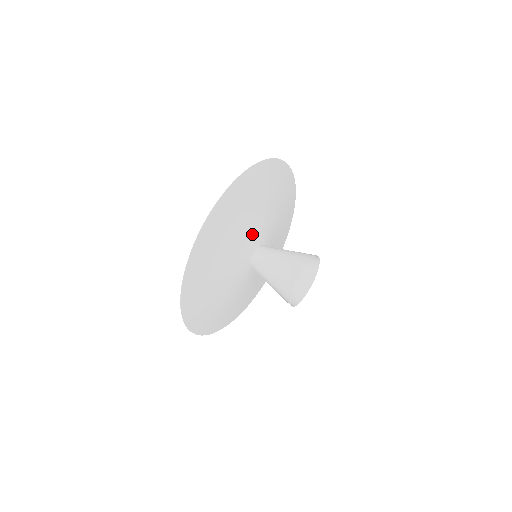
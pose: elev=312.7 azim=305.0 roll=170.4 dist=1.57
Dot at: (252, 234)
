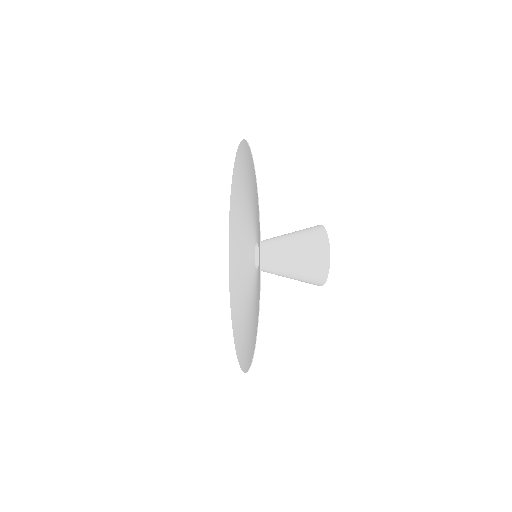
Dot at: (251, 221)
